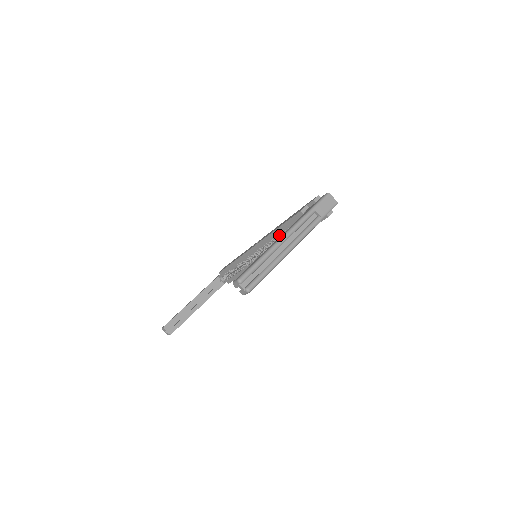
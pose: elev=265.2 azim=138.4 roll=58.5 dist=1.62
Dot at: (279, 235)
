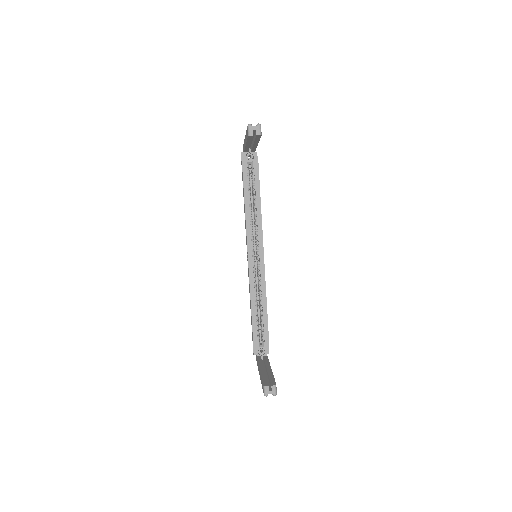
Dot at: (250, 207)
